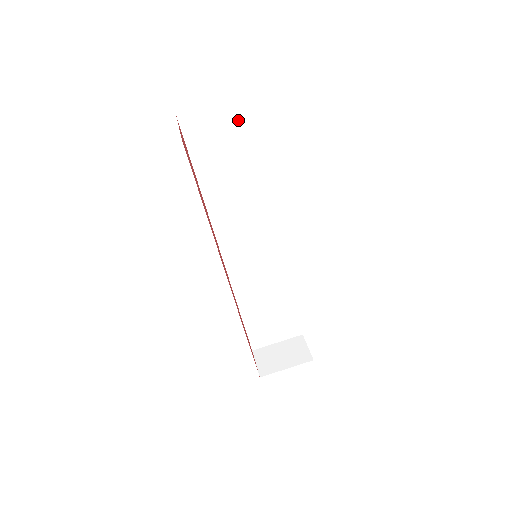
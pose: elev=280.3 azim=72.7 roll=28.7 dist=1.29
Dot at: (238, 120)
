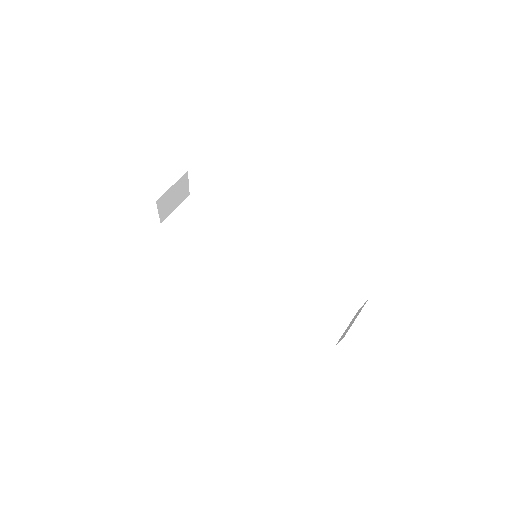
Dot at: (192, 208)
